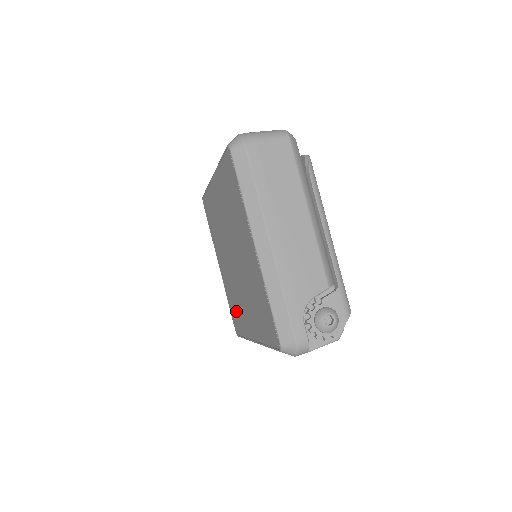
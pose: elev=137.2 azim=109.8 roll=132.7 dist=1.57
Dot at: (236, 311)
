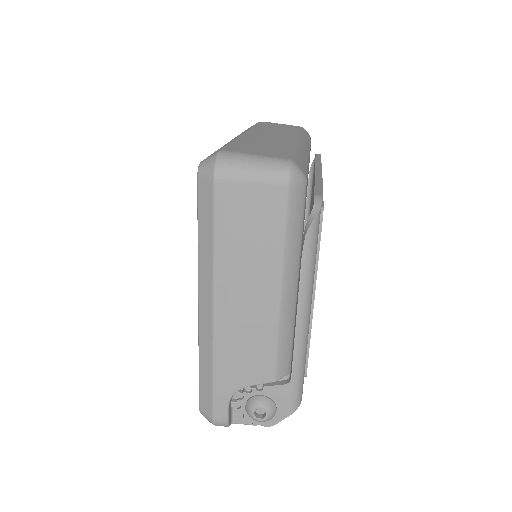
Dot at: occluded
